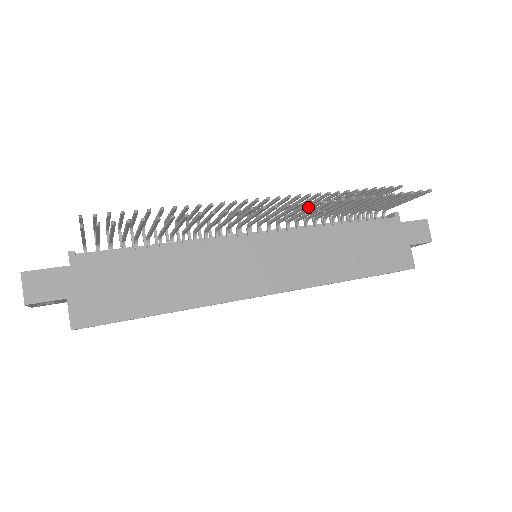
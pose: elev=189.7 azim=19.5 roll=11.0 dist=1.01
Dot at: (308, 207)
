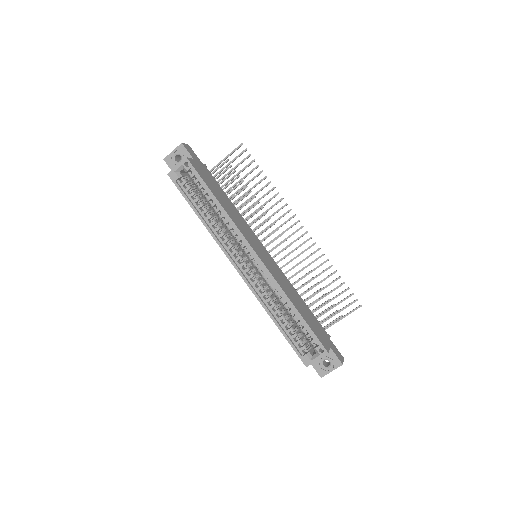
Dot at: (303, 251)
